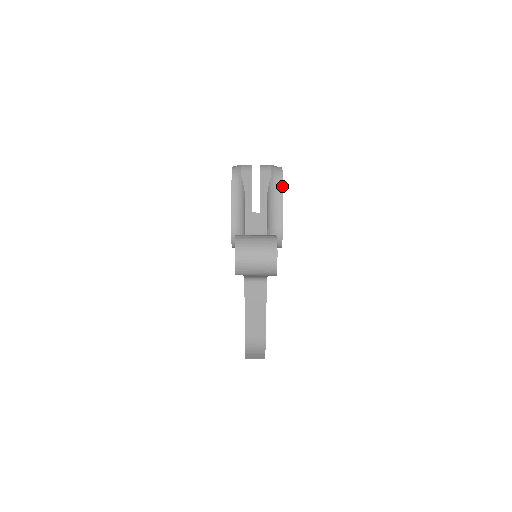
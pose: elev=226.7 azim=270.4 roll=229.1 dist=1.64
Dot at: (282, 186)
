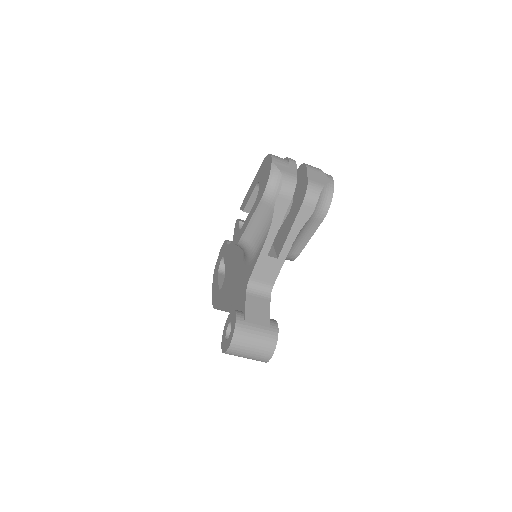
Dot at: (319, 224)
